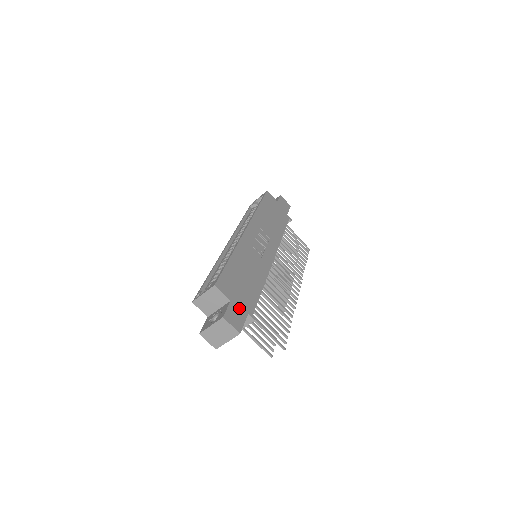
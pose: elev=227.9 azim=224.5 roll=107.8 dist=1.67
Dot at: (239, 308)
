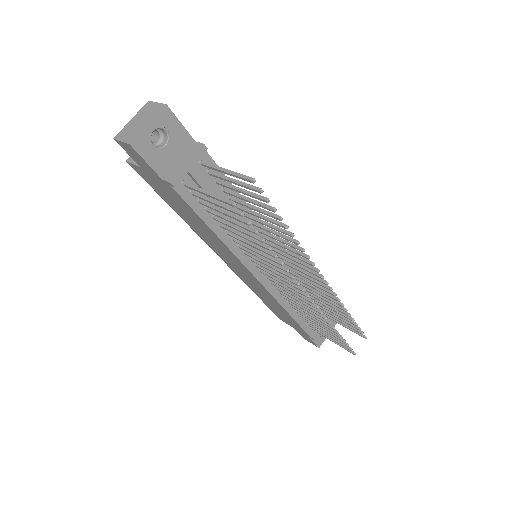
Dot at: occluded
